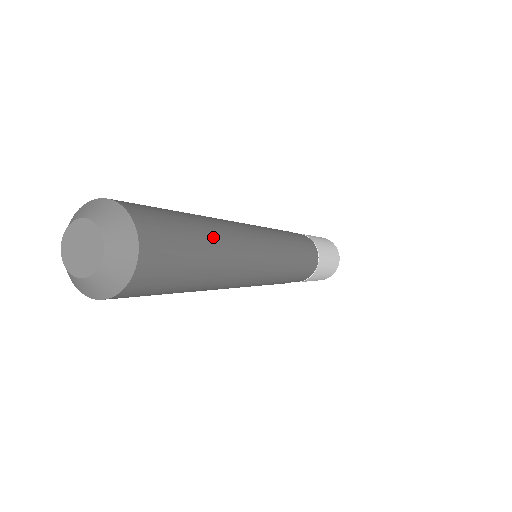
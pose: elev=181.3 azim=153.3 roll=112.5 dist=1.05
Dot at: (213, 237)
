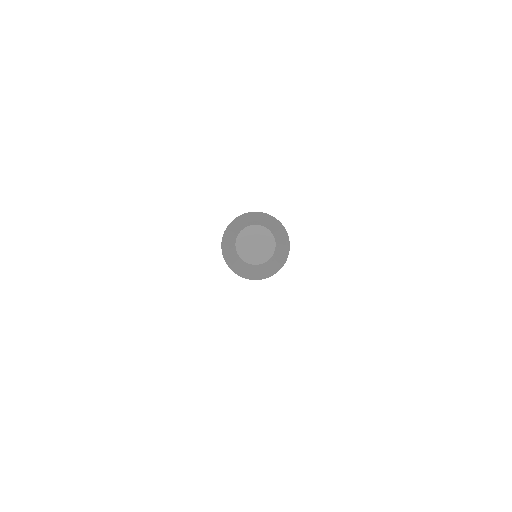
Dot at: occluded
